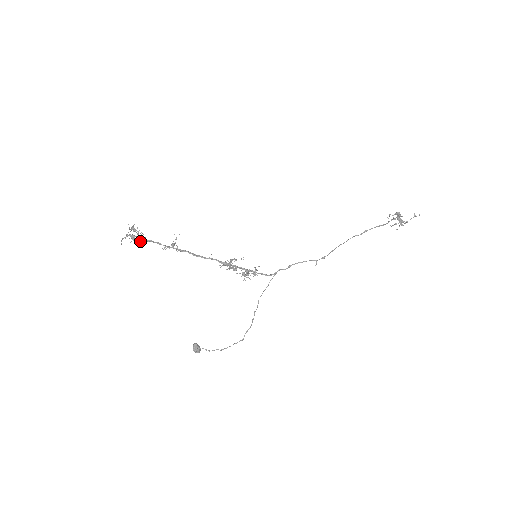
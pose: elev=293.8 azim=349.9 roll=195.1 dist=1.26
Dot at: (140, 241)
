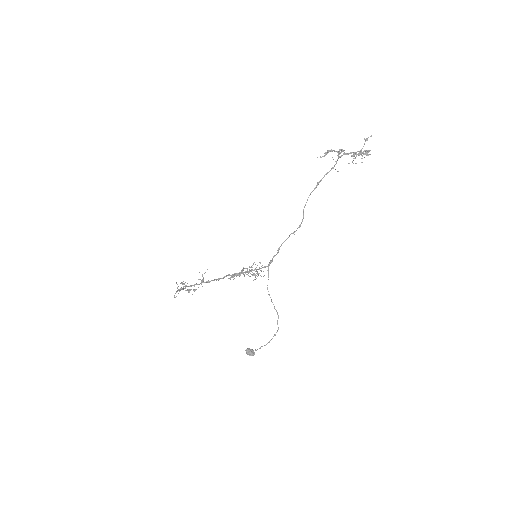
Dot at: (193, 290)
